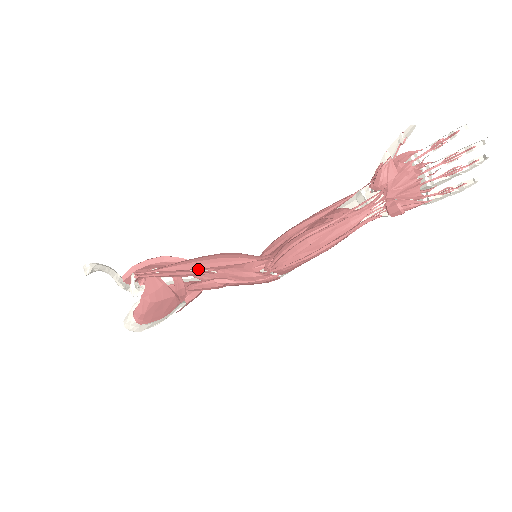
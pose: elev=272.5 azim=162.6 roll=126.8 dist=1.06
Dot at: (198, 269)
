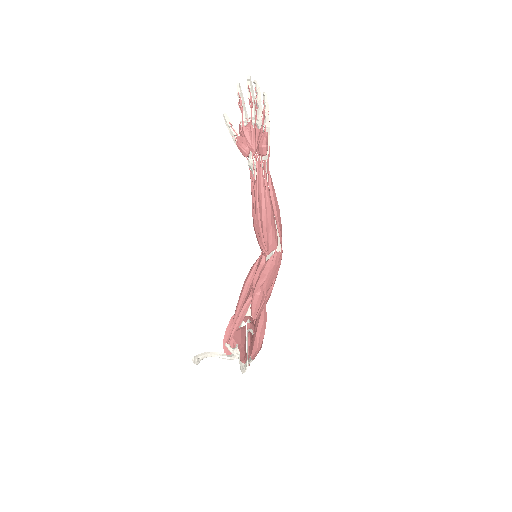
Dot at: (244, 299)
